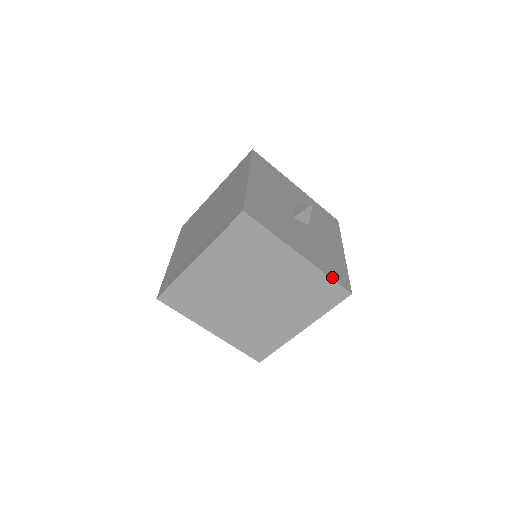
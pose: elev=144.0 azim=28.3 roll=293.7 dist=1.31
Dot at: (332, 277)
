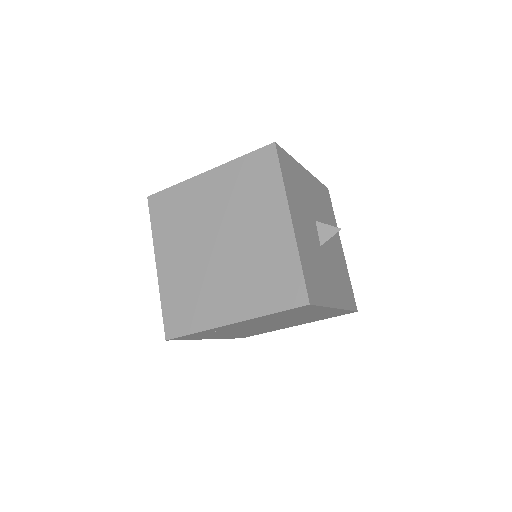
Dot at: (350, 308)
